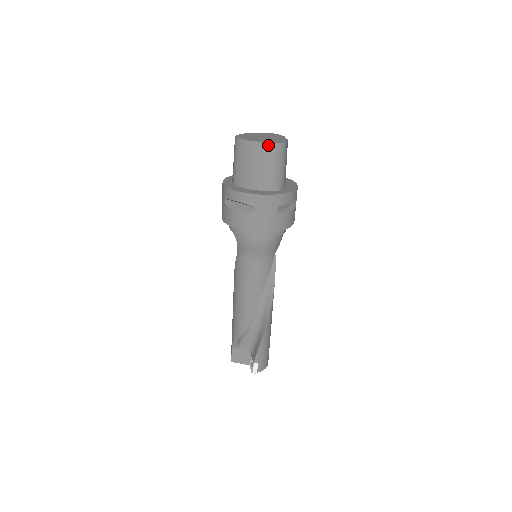
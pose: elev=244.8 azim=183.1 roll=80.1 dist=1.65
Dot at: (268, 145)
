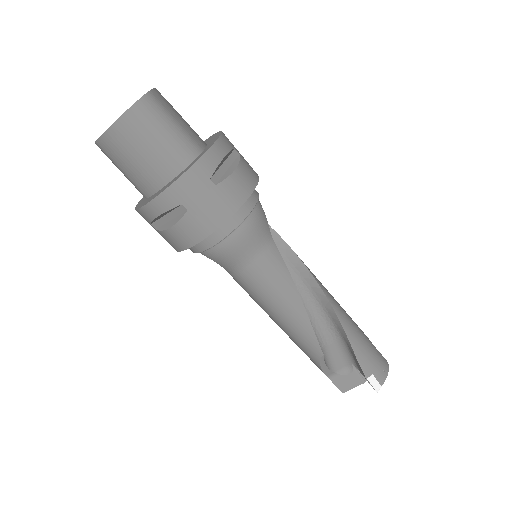
Dot at: (128, 115)
